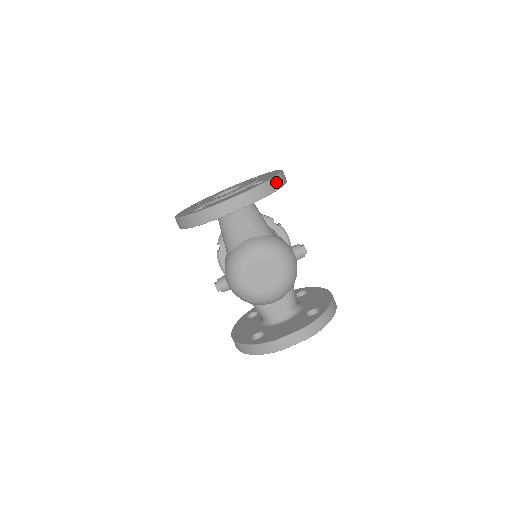
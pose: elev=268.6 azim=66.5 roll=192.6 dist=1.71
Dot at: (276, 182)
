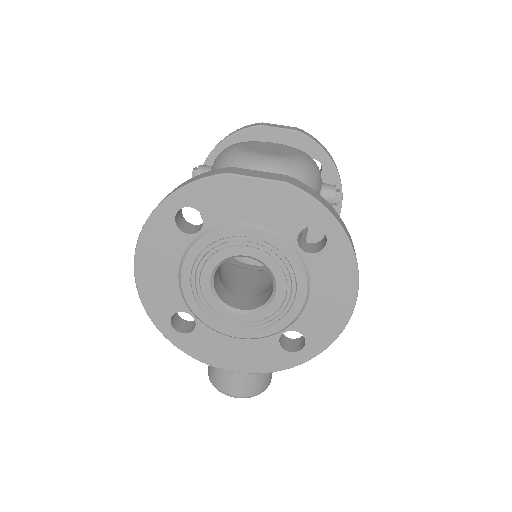
Dot at: (333, 160)
